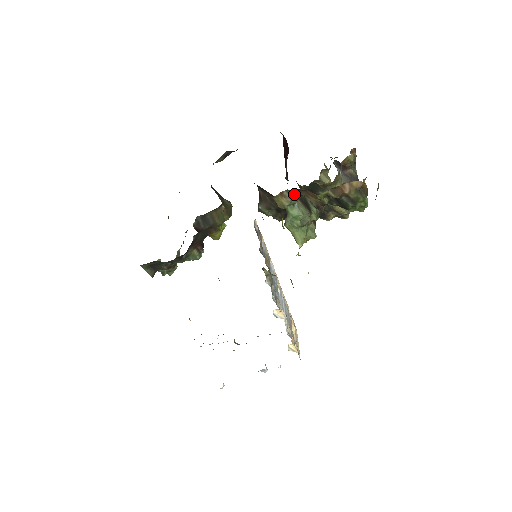
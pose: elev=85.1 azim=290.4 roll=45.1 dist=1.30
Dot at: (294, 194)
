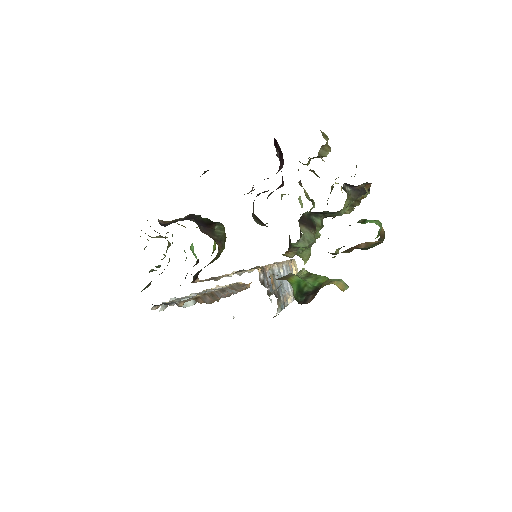
Dot at: occluded
